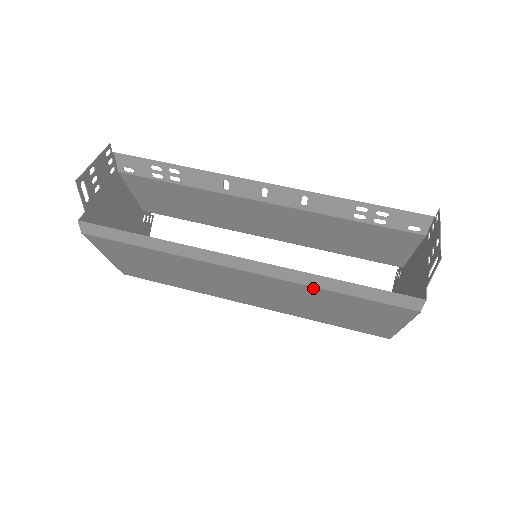
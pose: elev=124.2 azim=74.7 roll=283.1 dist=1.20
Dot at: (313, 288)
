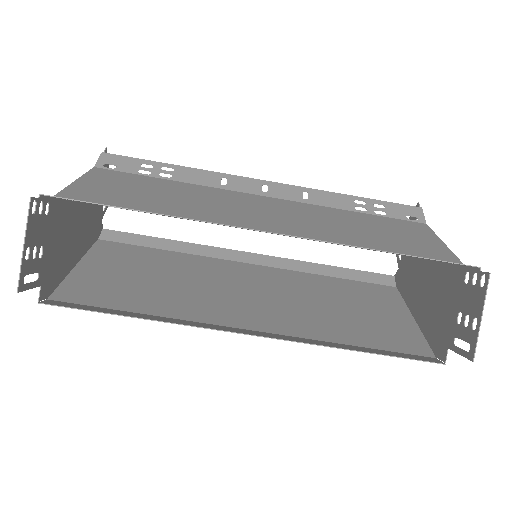
Dot at: (327, 339)
